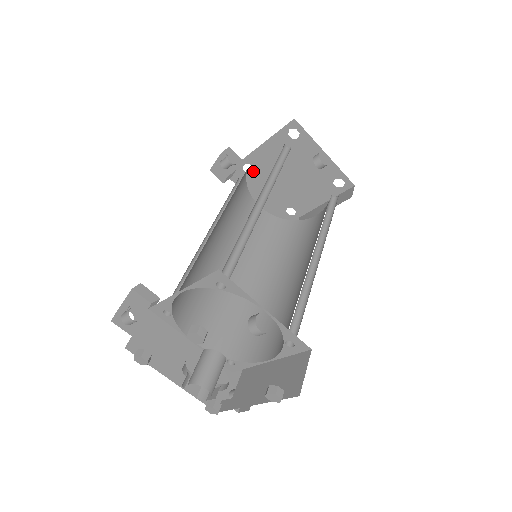
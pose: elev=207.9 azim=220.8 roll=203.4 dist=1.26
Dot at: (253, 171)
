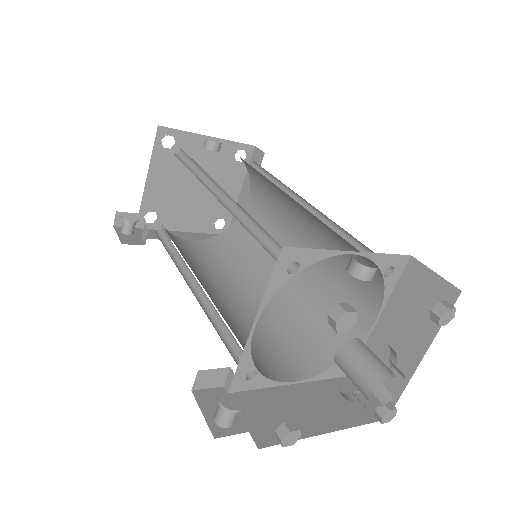
Dot at: (157, 216)
